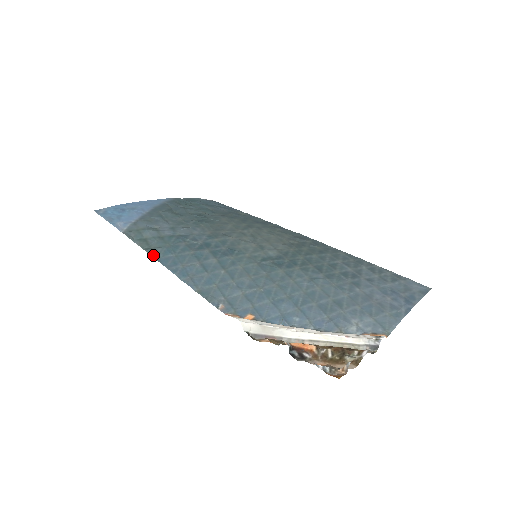
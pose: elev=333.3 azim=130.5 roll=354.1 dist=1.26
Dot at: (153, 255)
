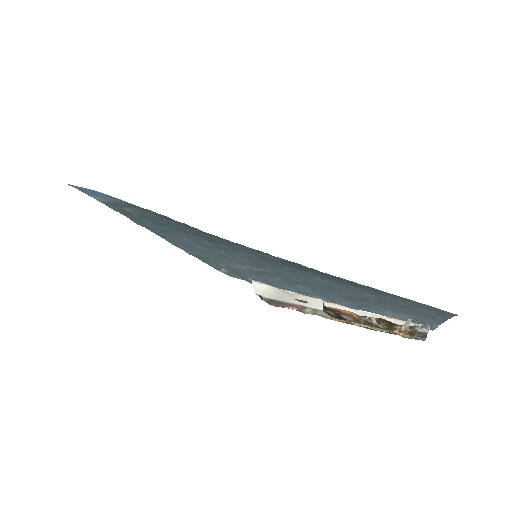
Dot at: (136, 222)
